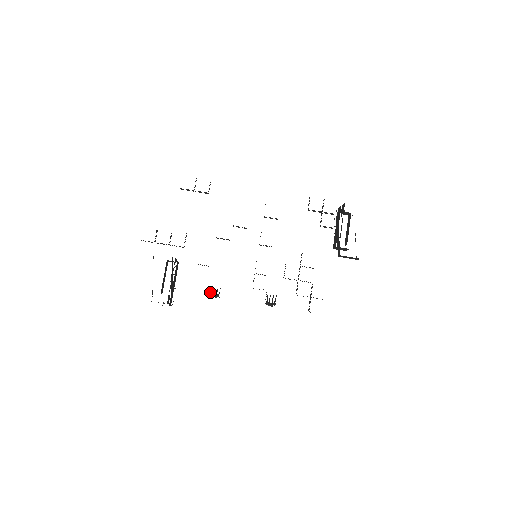
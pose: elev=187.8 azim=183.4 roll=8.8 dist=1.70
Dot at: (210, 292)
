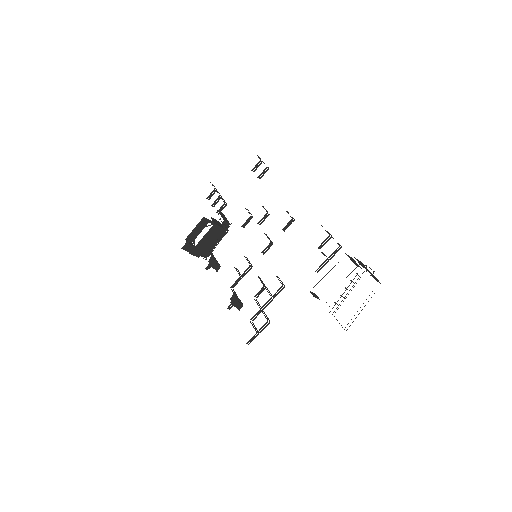
Dot at: (208, 261)
